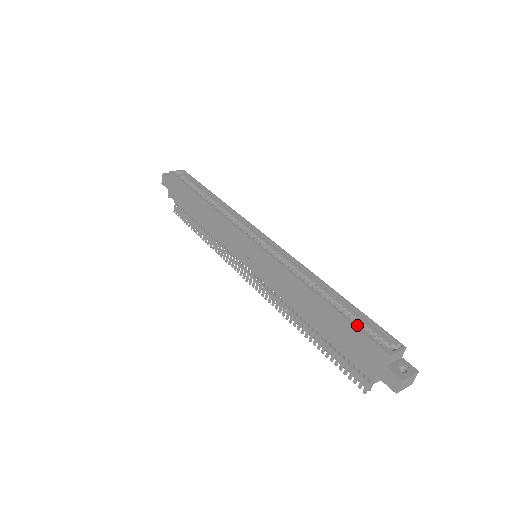
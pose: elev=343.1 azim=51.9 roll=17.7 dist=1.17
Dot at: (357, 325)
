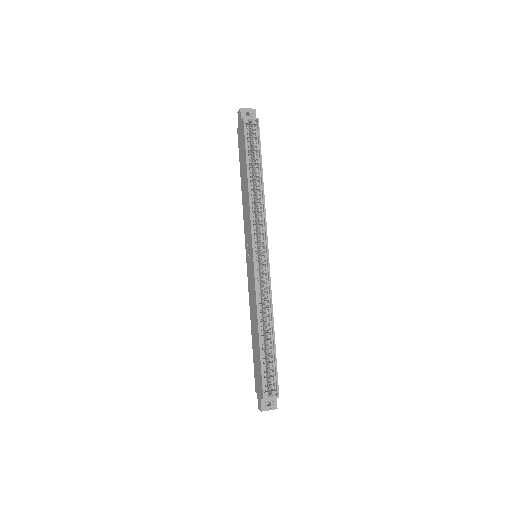
Dot at: (268, 363)
